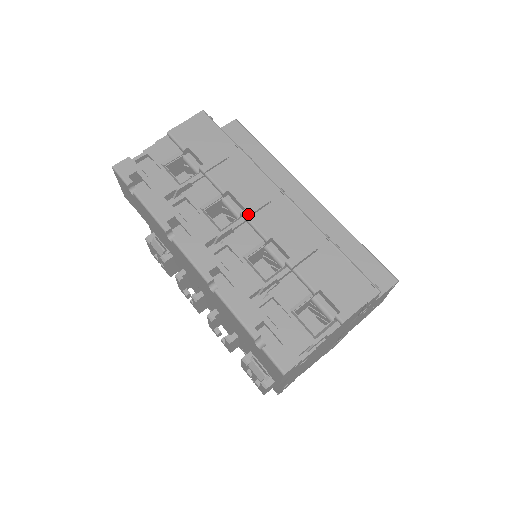
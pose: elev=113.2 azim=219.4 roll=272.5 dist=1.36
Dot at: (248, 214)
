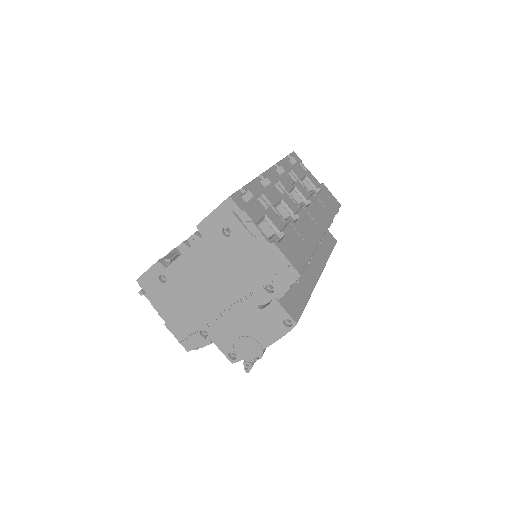
Dot at: (305, 208)
